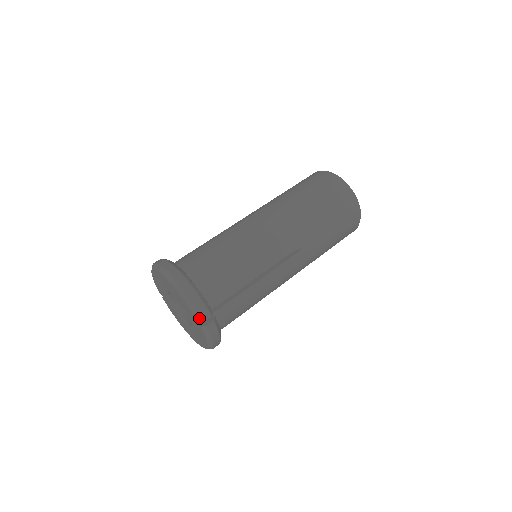
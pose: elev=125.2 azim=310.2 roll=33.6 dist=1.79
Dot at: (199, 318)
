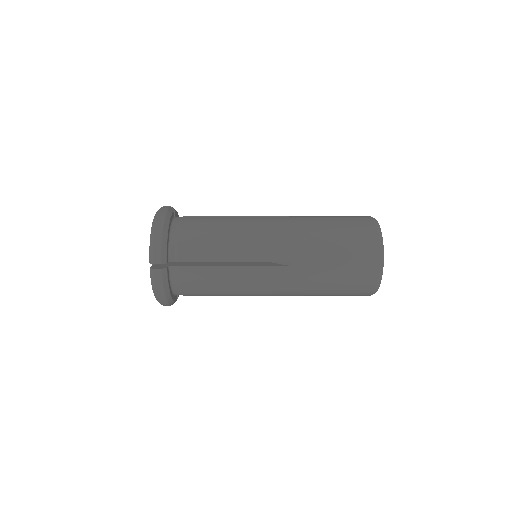
Dot at: (151, 258)
